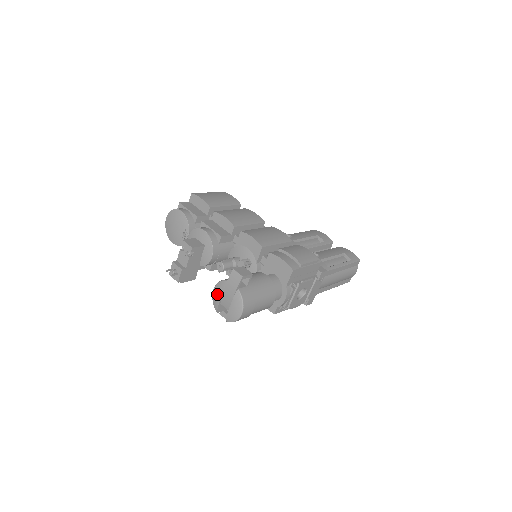
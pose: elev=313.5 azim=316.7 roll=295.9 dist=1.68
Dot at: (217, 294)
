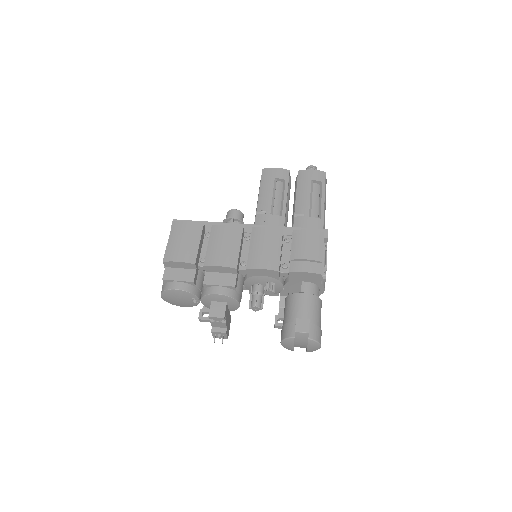
Dot at: (288, 346)
